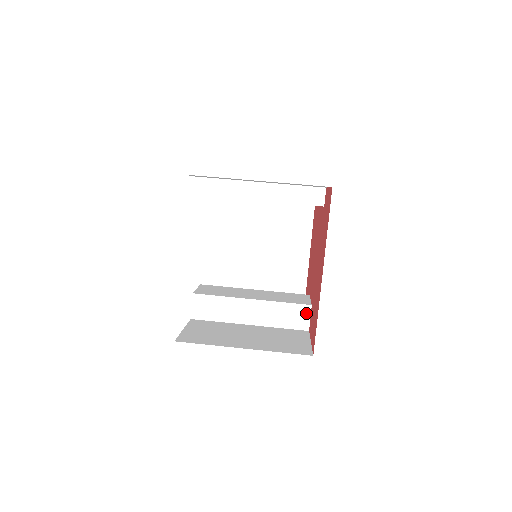
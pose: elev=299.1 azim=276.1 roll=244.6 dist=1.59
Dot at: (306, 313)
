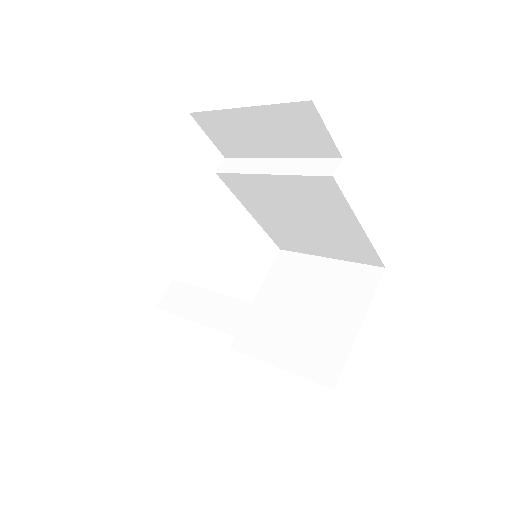
Dot at: (274, 322)
